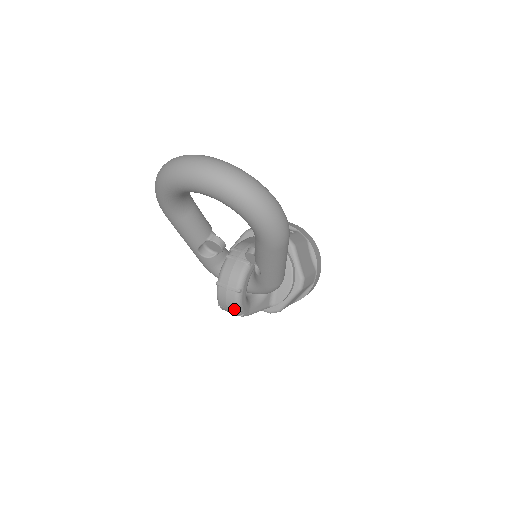
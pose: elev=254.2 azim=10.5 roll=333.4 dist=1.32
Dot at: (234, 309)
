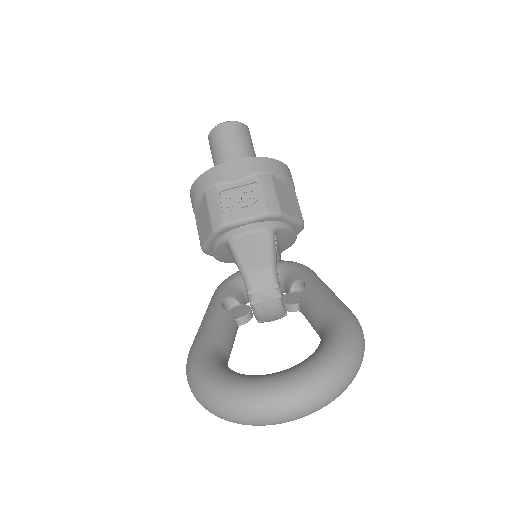
Dot at: occluded
